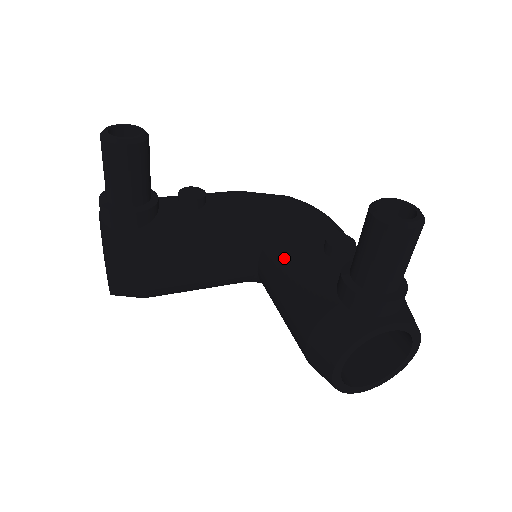
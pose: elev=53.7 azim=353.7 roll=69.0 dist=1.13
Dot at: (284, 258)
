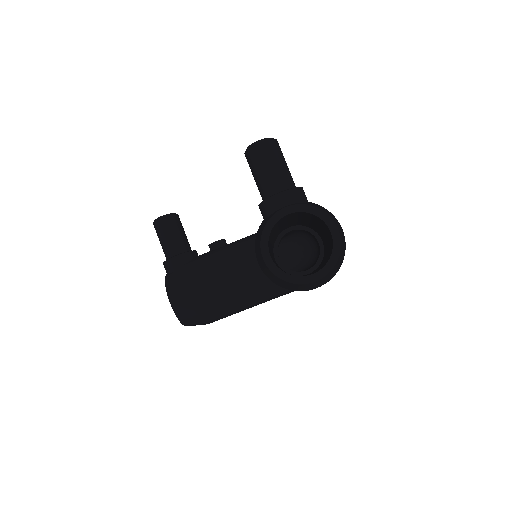
Dot at: occluded
